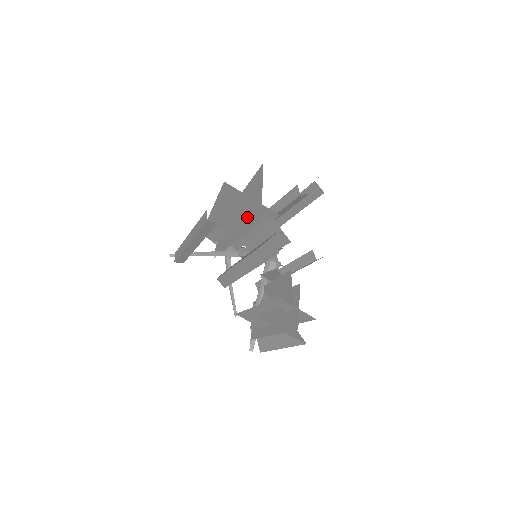
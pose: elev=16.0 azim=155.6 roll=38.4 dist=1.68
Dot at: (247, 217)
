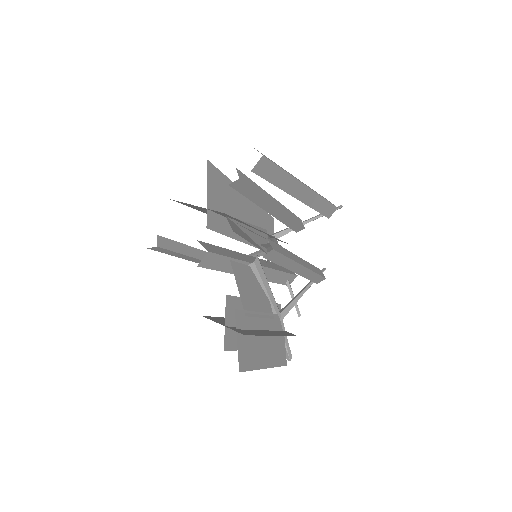
Dot at: occluded
